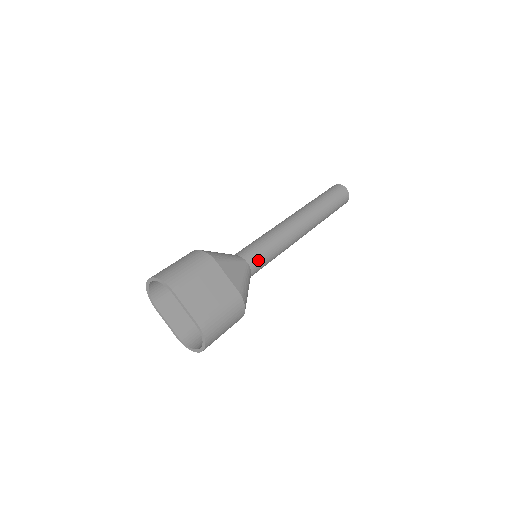
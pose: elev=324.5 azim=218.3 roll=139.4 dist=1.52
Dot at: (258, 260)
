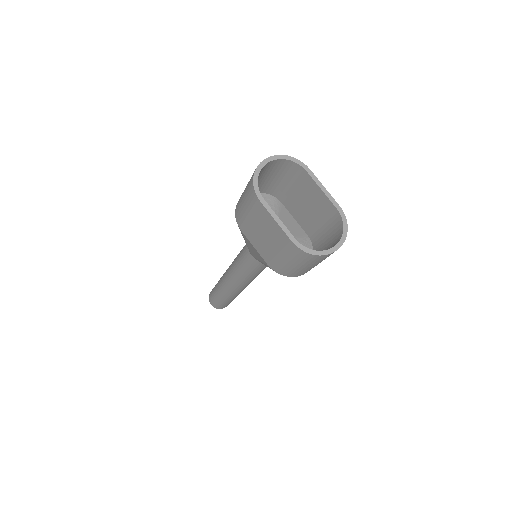
Dot at: occluded
